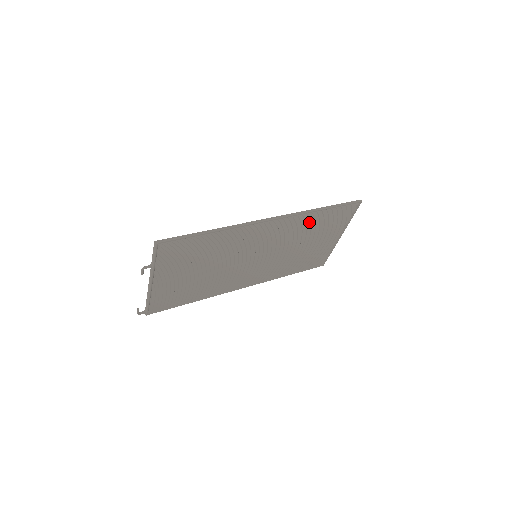
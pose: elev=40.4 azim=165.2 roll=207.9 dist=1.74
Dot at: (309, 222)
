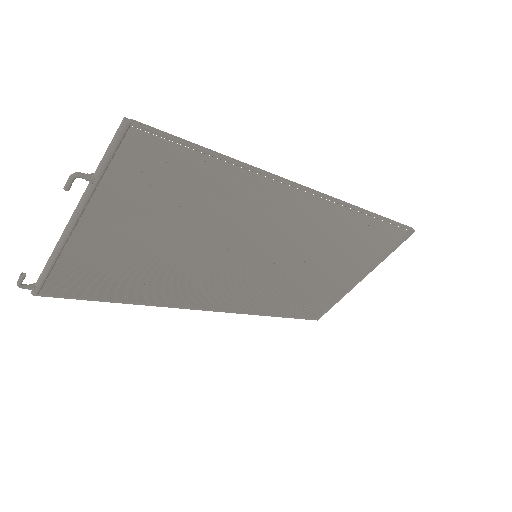
Dot at: (348, 230)
